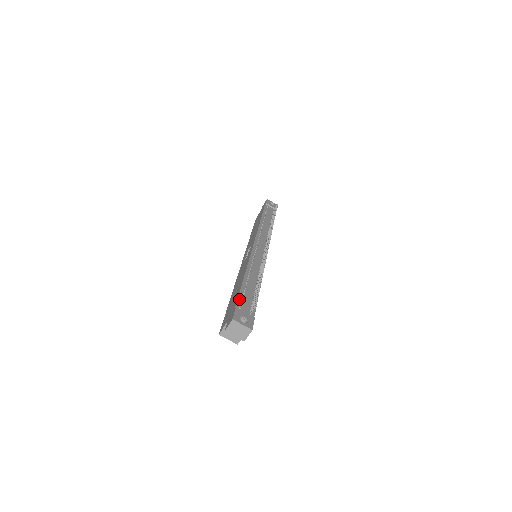
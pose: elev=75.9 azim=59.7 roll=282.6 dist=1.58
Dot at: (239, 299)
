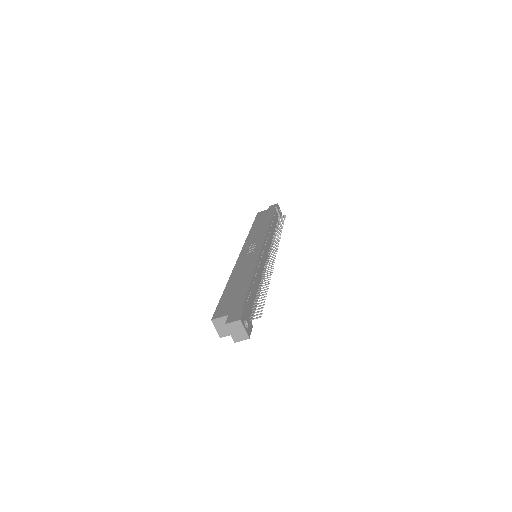
Dot at: (246, 299)
